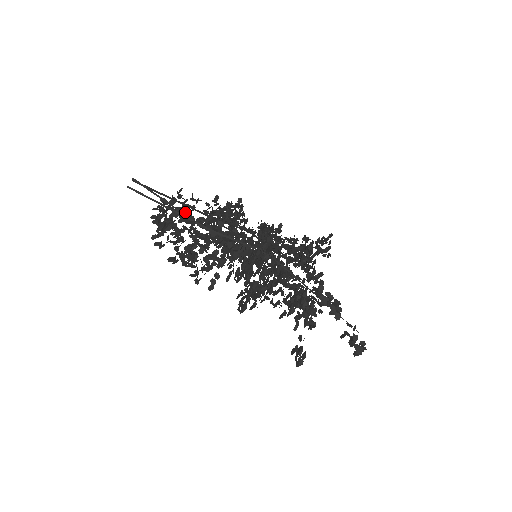
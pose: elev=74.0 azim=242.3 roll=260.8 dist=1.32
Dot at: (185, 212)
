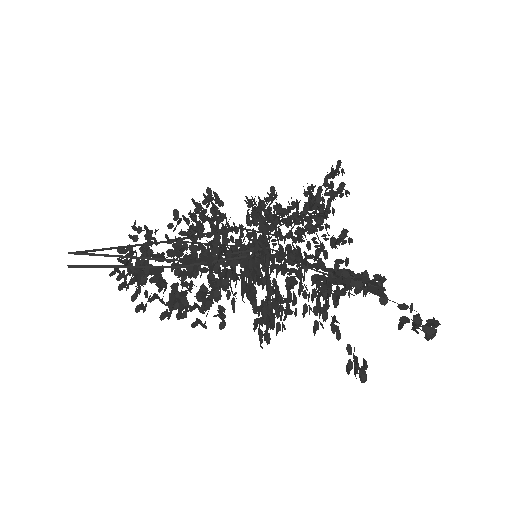
Dot at: (151, 249)
